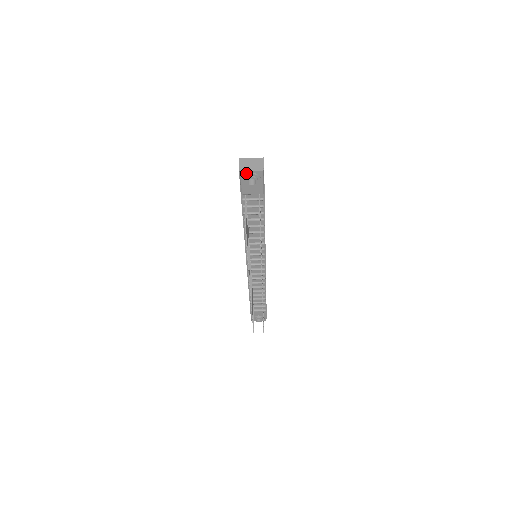
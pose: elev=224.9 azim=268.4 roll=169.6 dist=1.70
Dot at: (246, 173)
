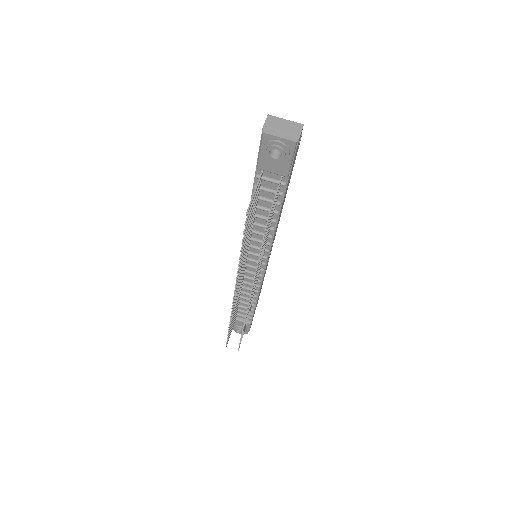
Dot at: (271, 138)
